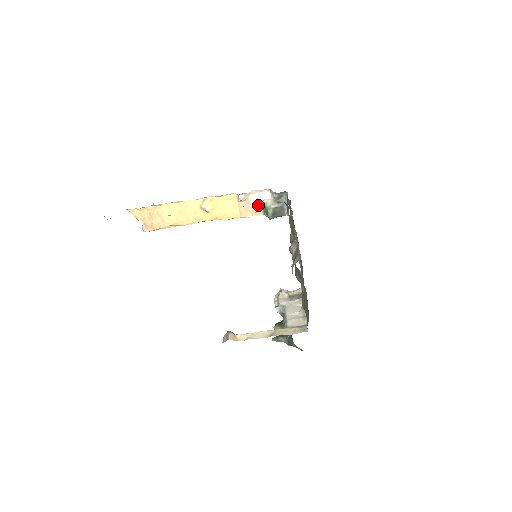
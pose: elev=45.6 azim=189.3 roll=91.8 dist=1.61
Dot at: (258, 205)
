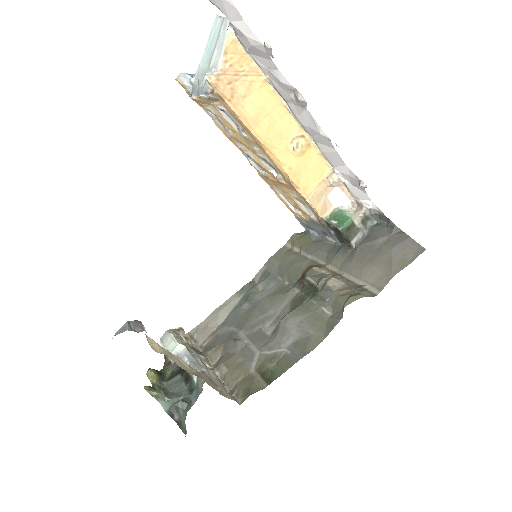
Dot at: (331, 205)
